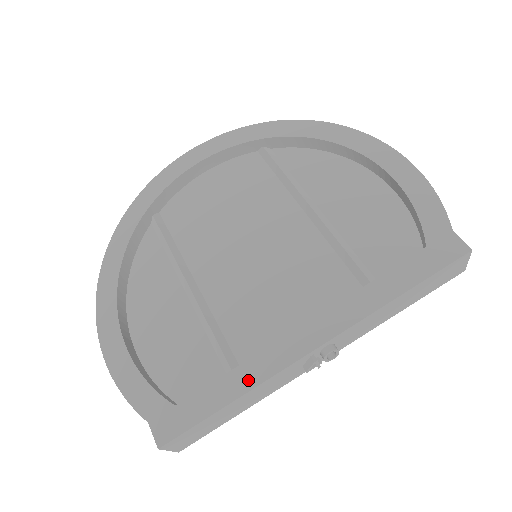
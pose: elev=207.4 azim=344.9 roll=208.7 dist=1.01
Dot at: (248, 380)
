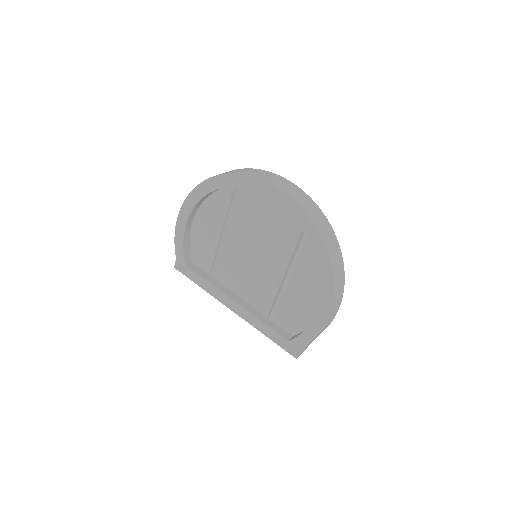
Dot at: (208, 289)
